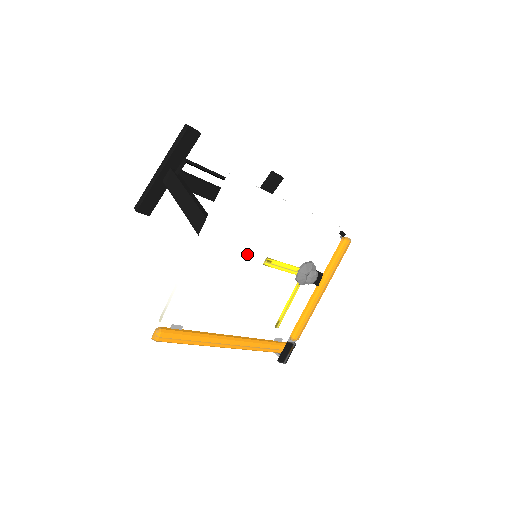
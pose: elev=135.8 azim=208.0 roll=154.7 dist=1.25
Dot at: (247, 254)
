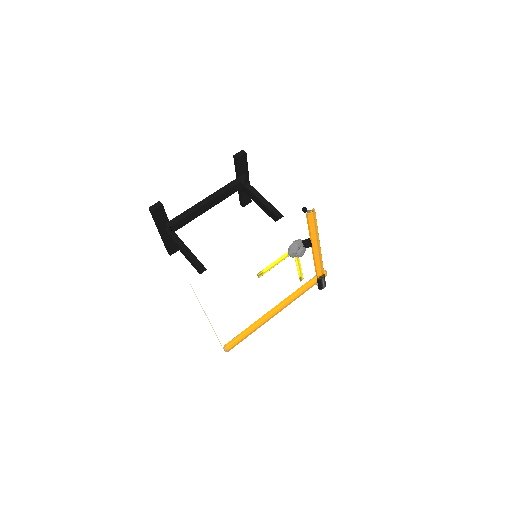
Dot at: (242, 286)
